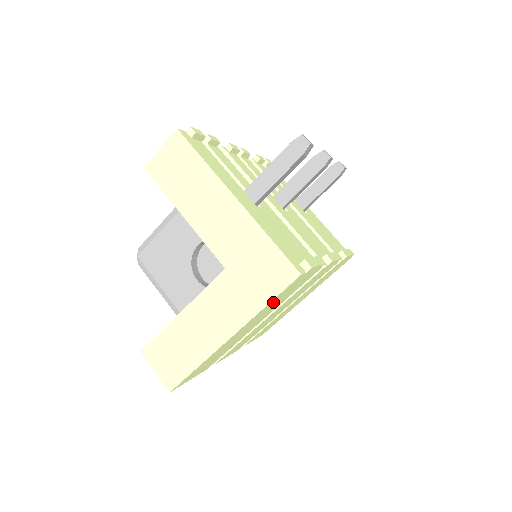
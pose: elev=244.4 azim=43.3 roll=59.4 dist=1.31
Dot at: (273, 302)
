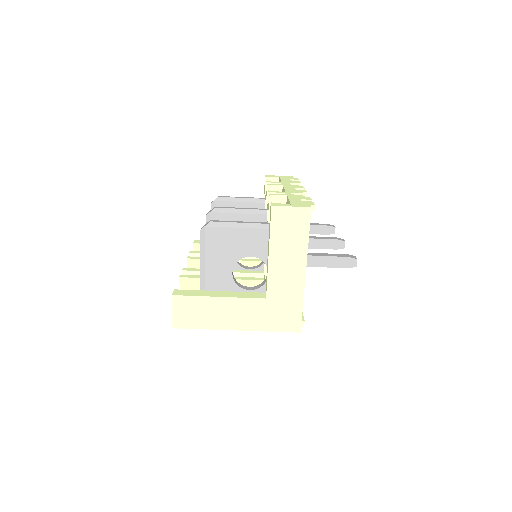
Dot at: occluded
